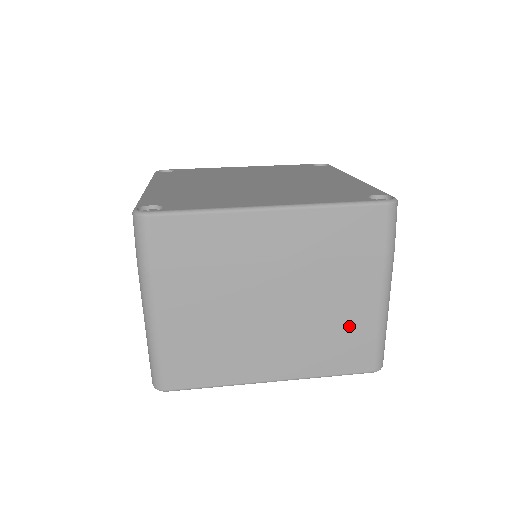
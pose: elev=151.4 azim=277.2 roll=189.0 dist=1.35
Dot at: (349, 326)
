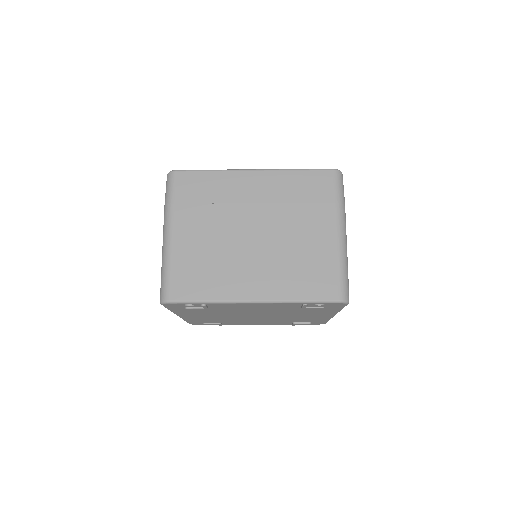
Dot at: (314, 257)
